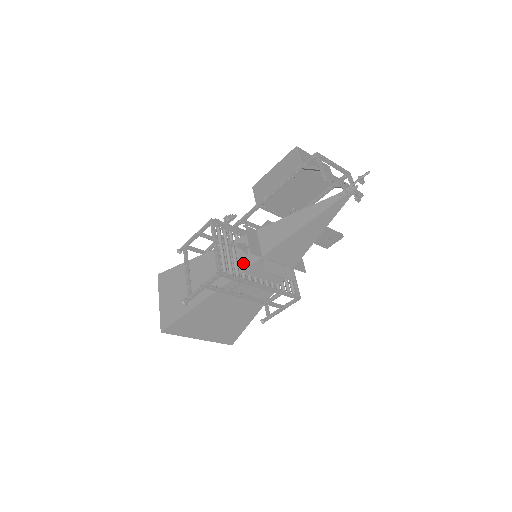
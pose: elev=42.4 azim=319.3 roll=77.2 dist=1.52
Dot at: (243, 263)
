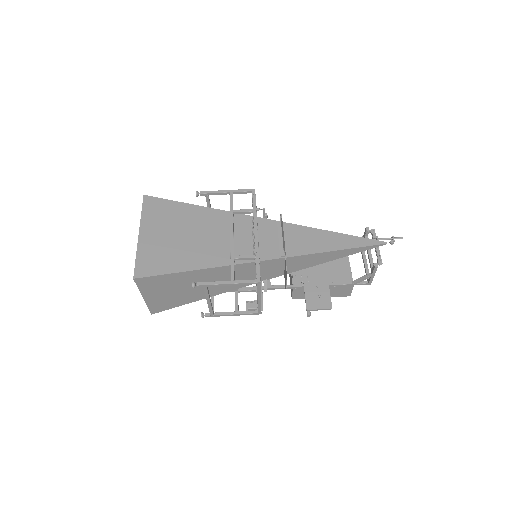
Dot at: occluded
